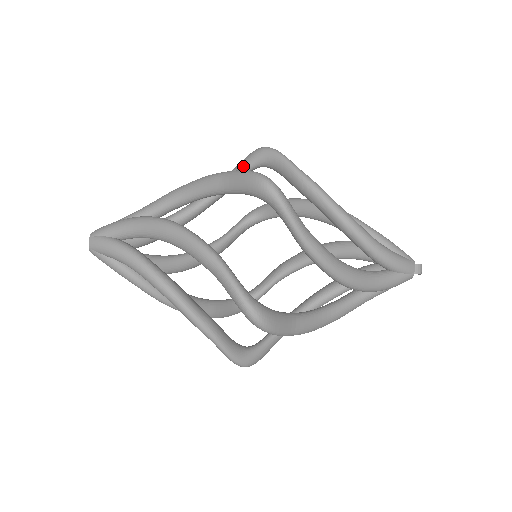
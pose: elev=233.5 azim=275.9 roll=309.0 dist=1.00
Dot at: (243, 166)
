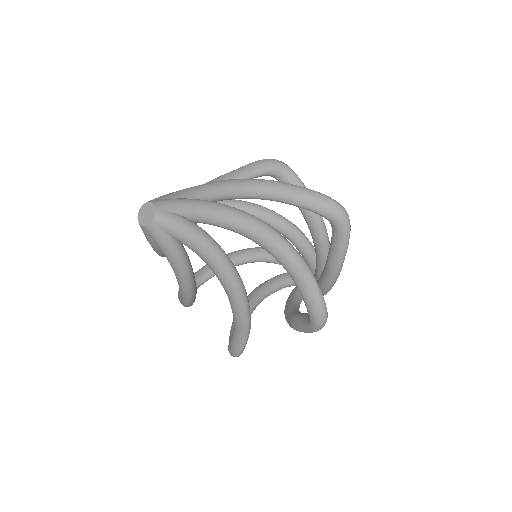
Dot at: (260, 170)
